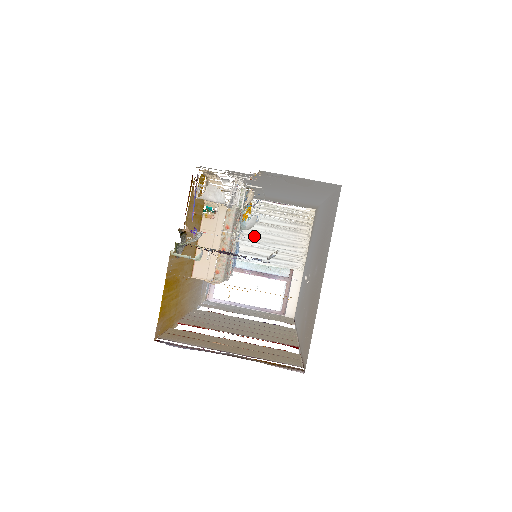
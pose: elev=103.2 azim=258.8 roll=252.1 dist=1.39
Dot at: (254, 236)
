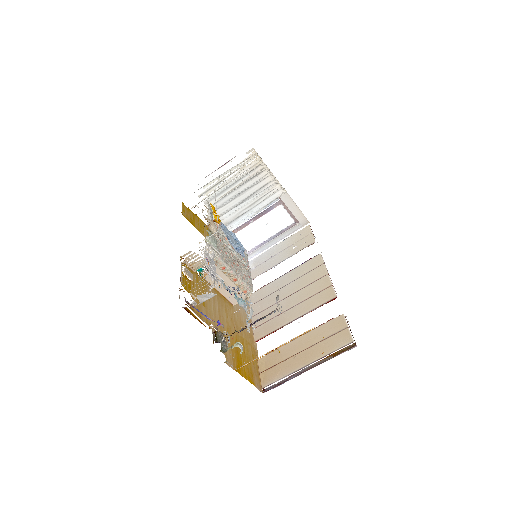
Dot at: (231, 204)
